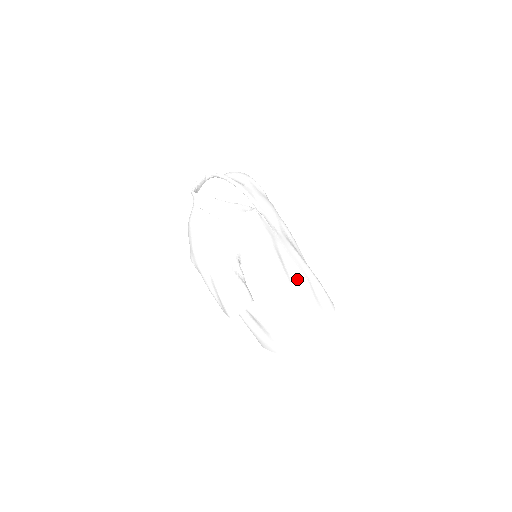
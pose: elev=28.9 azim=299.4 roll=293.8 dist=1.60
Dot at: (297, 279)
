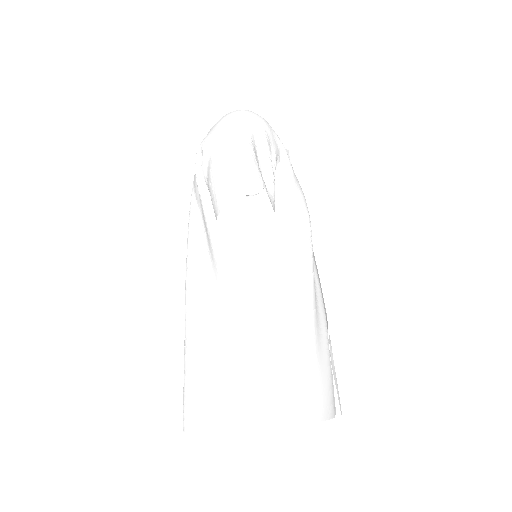
Dot at: (318, 289)
